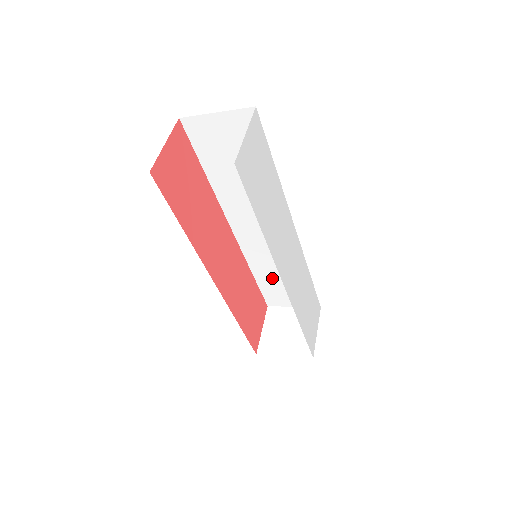
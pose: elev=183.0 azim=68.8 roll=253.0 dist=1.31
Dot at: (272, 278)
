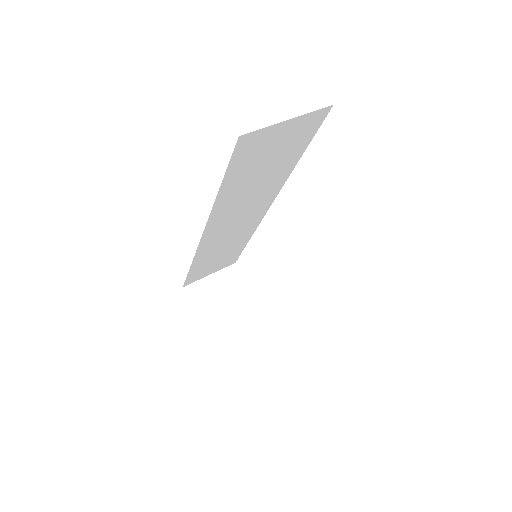
Dot at: (208, 261)
